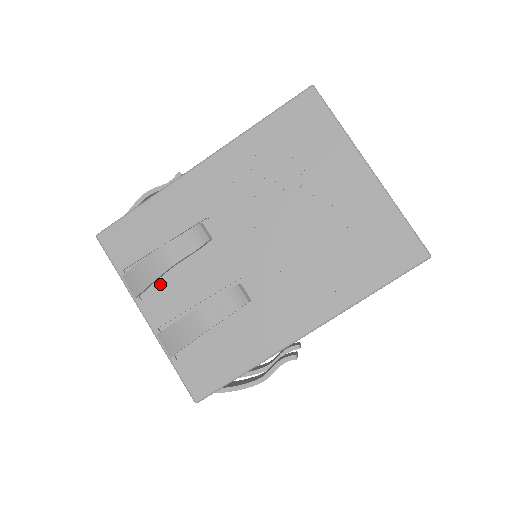
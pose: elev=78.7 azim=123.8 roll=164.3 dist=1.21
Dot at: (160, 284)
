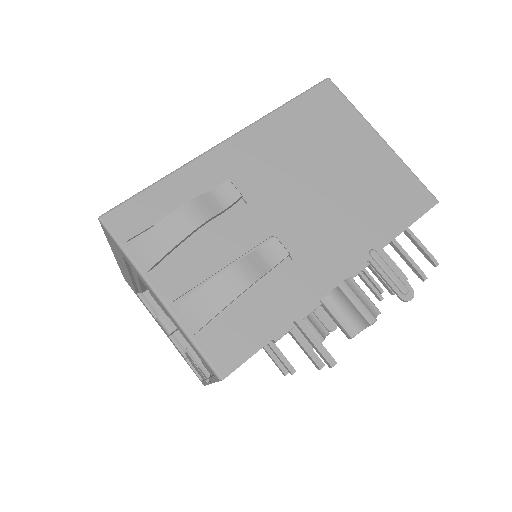
Dot at: occluded
